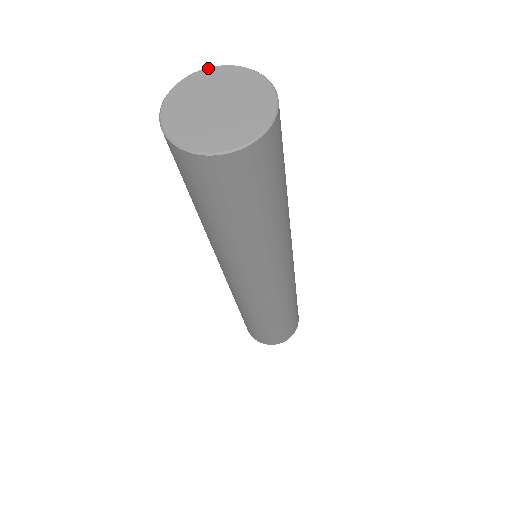
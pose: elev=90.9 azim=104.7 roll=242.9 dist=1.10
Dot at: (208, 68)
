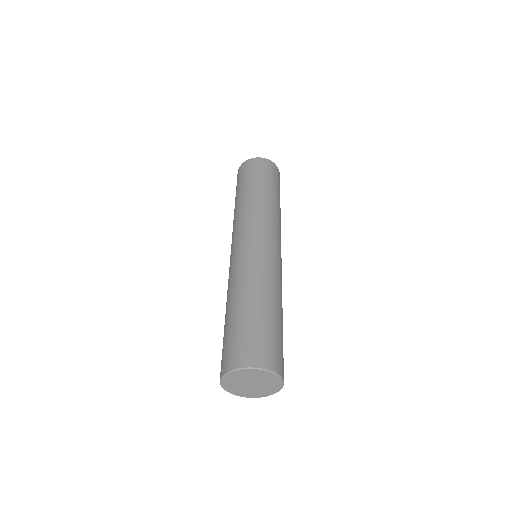
Dot at: (255, 369)
